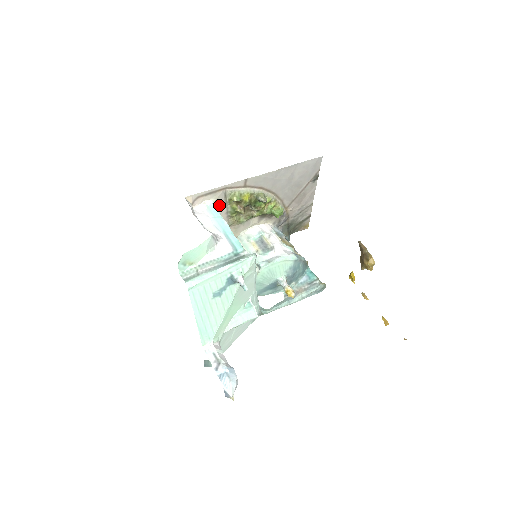
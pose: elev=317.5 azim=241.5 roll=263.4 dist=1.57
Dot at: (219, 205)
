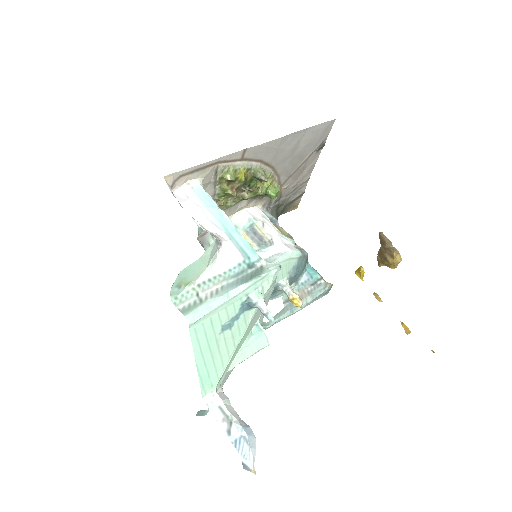
Dot at: (206, 186)
